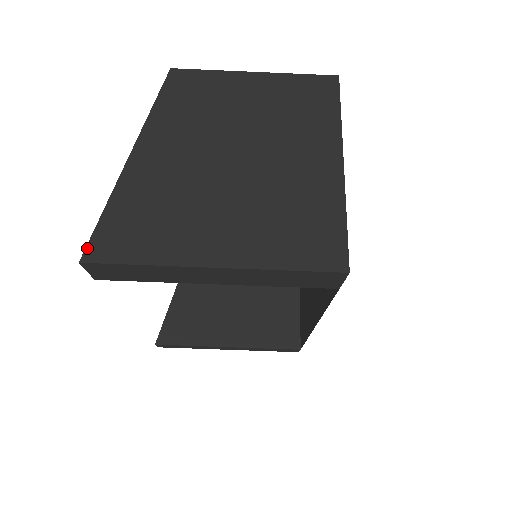
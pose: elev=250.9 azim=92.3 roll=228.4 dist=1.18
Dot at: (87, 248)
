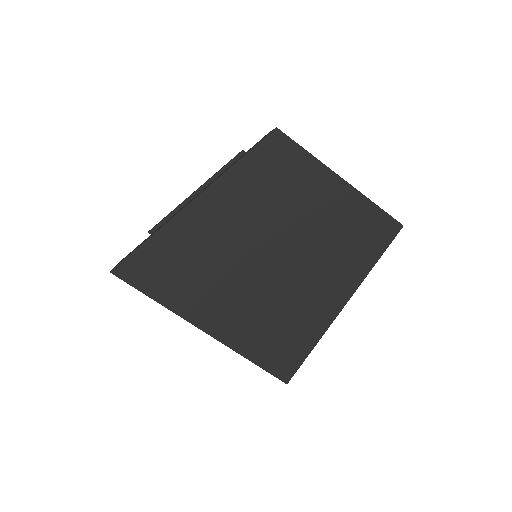
Dot at: (121, 264)
